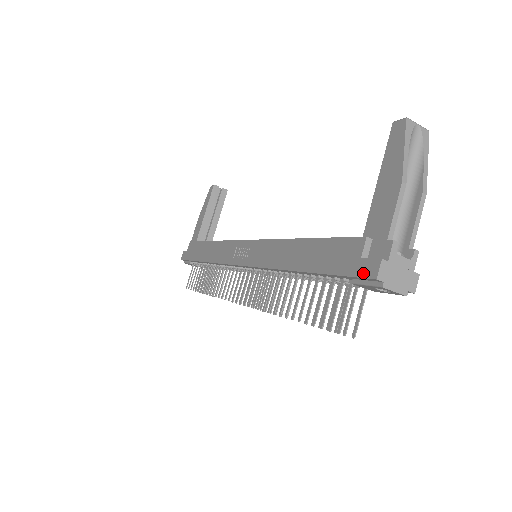
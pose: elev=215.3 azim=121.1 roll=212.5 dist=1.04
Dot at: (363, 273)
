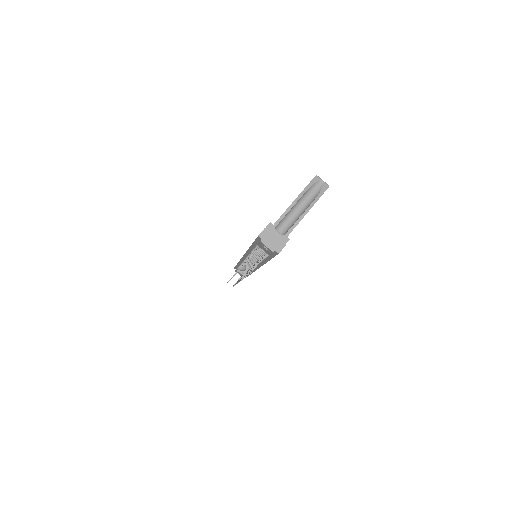
Dot at: occluded
